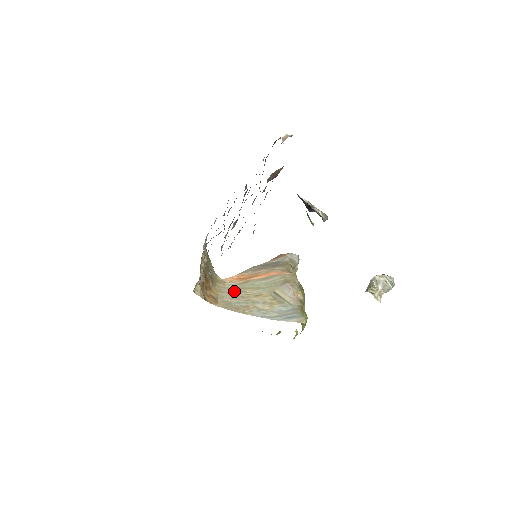
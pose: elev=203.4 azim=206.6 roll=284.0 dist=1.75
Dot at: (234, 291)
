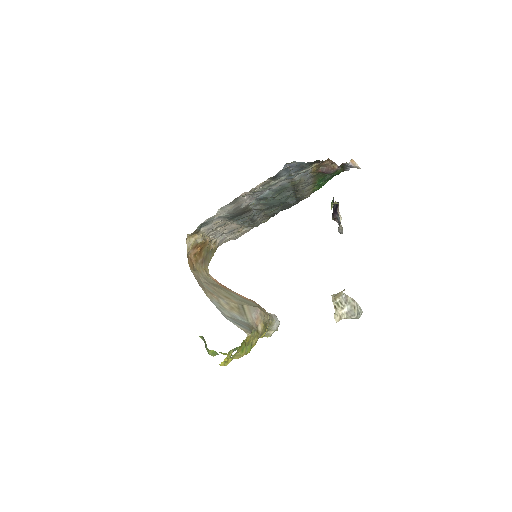
Dot at: (211, 283)
